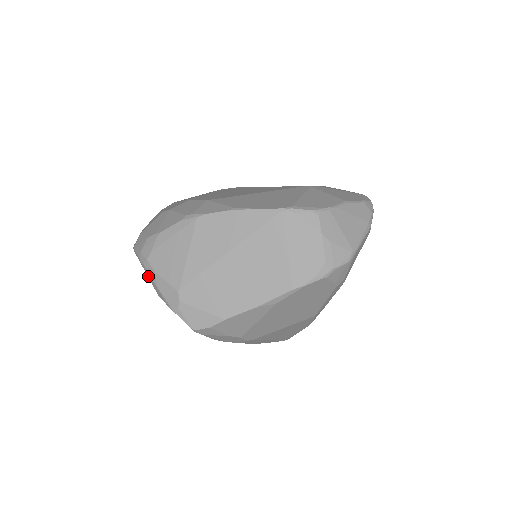
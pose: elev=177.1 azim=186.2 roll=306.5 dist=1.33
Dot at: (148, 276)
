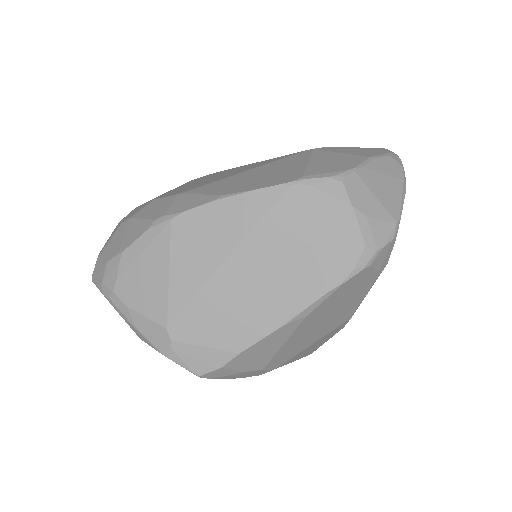
Dot at: (119, 314)
